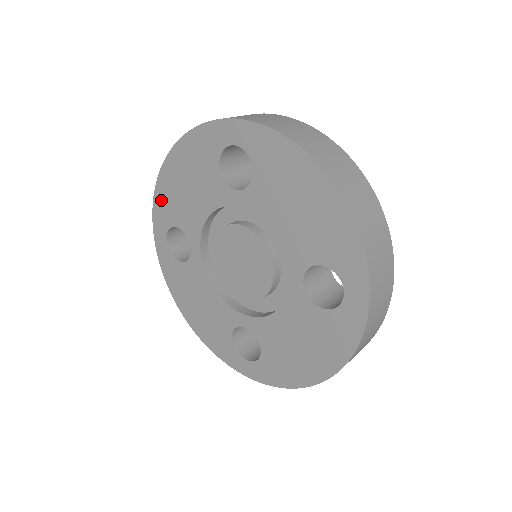
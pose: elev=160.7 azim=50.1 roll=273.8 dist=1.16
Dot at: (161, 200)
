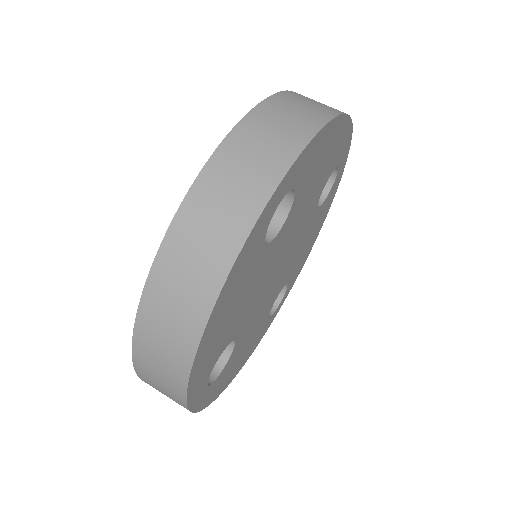
Dot at: occluded
